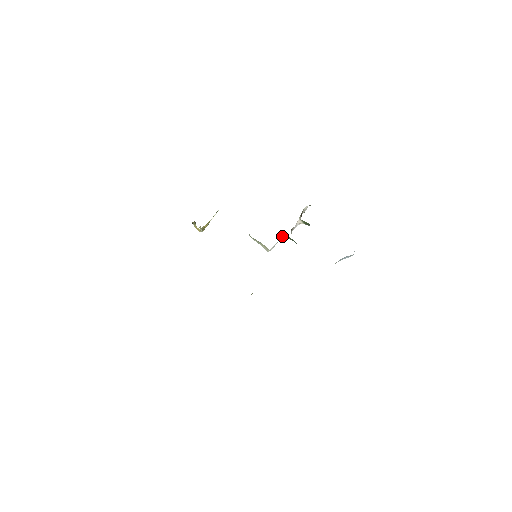
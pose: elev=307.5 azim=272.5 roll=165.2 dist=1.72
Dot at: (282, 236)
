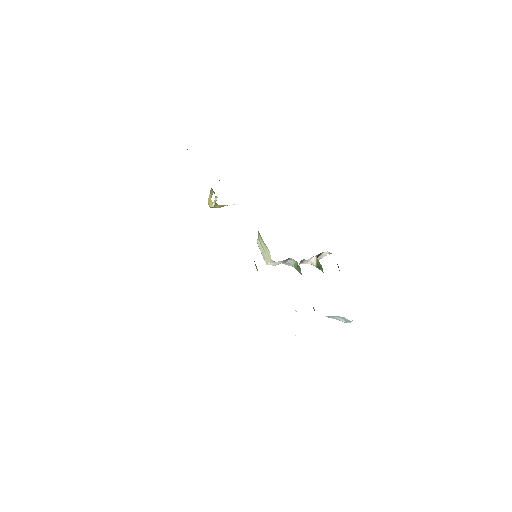
Dot at: (291, 258)
